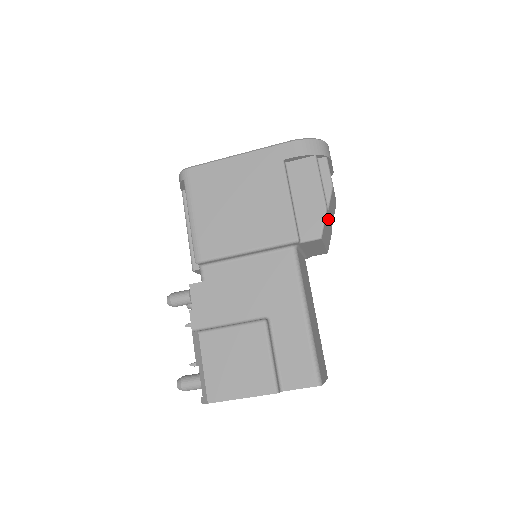
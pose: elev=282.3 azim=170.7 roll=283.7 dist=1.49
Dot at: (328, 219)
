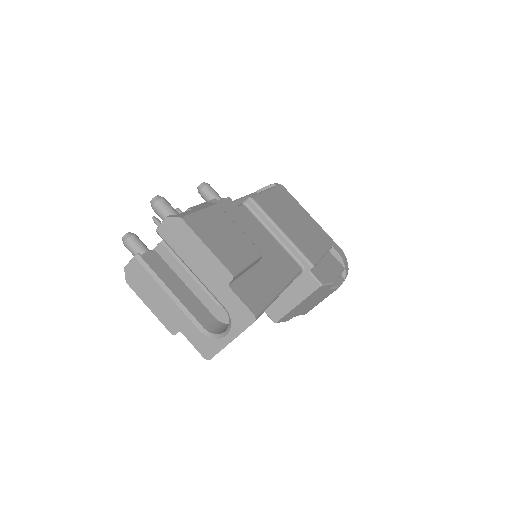
Dot at: (318, 296)
